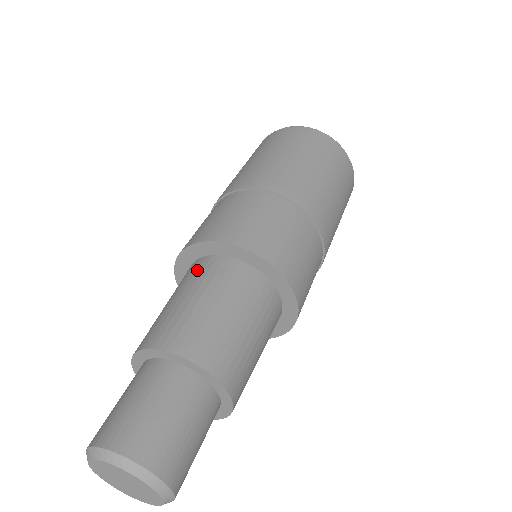
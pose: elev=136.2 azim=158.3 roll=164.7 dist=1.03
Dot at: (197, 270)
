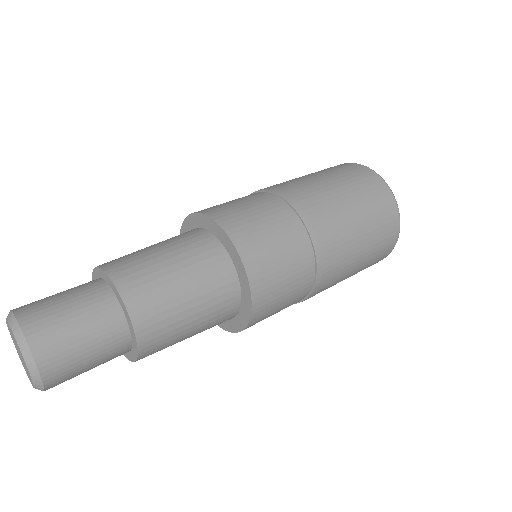
Dot at: occluded
